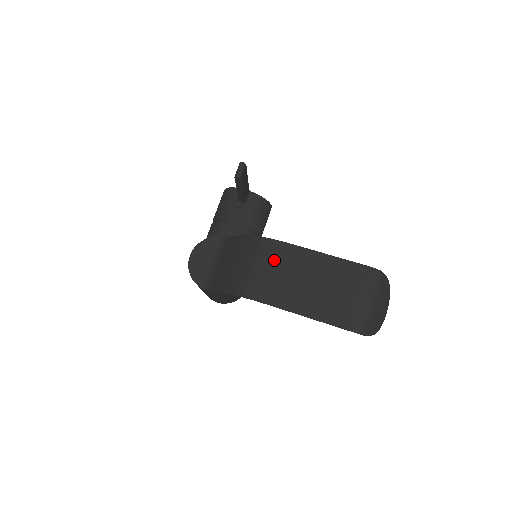
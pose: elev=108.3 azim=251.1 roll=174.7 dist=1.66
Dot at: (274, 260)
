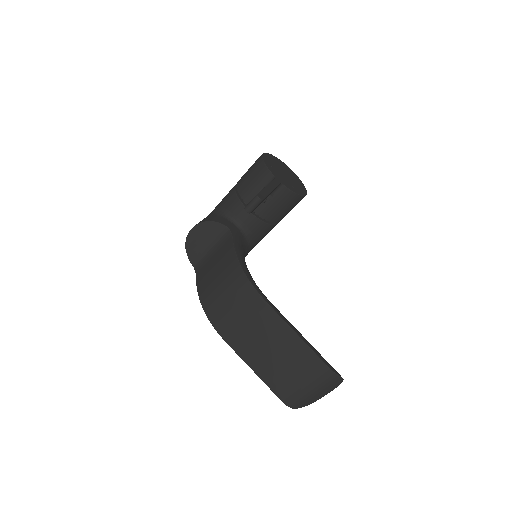
Dot at: (247, 310)
